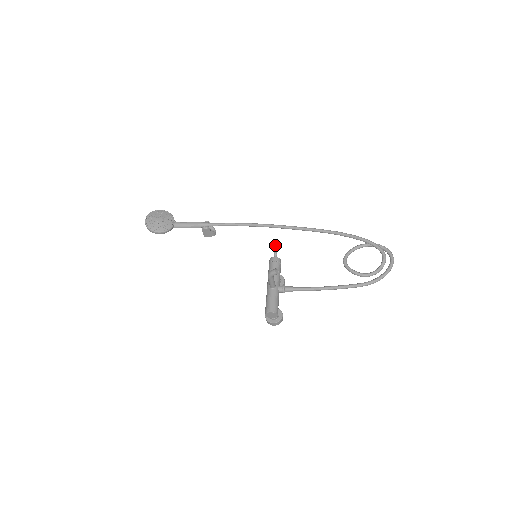
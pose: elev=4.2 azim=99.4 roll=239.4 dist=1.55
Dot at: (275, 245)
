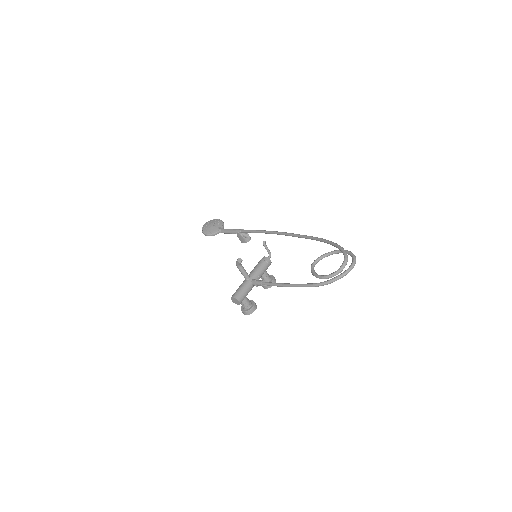
Dot at: (265, 245)
